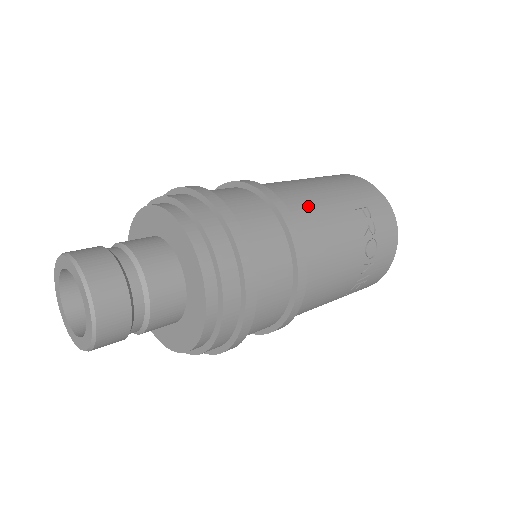
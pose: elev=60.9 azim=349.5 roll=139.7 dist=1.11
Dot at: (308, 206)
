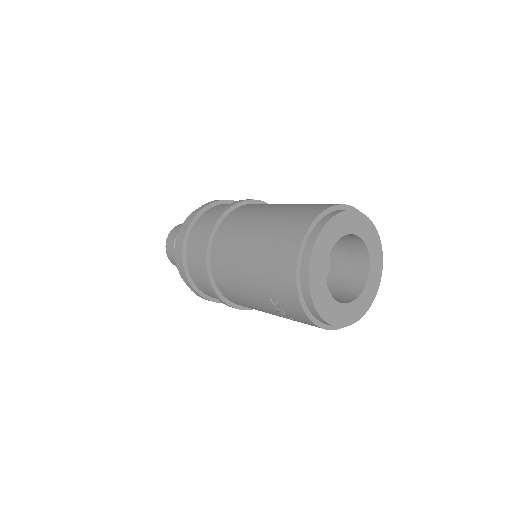
Dot at: (228, 279)
